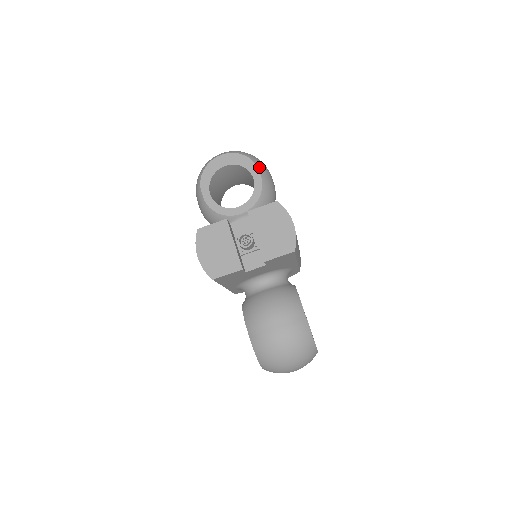
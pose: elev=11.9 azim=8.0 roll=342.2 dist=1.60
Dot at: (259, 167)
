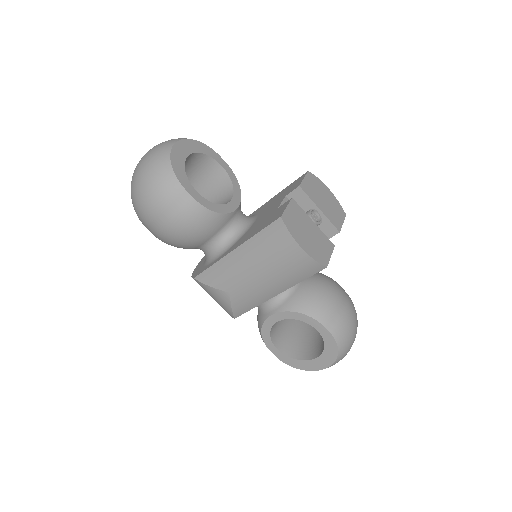
Dot at: (216, 153)
